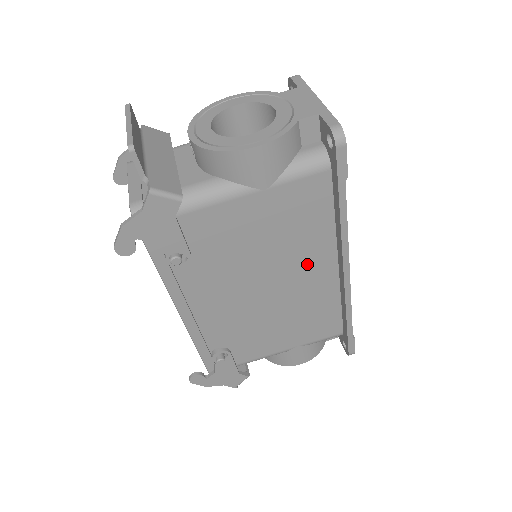
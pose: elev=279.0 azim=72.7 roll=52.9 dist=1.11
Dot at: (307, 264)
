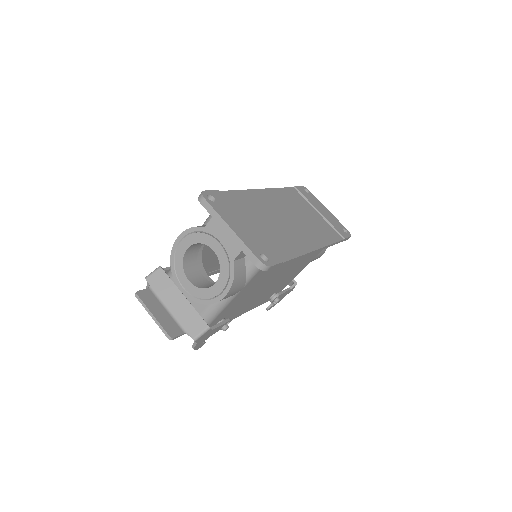
Dot at: (290, 262)
